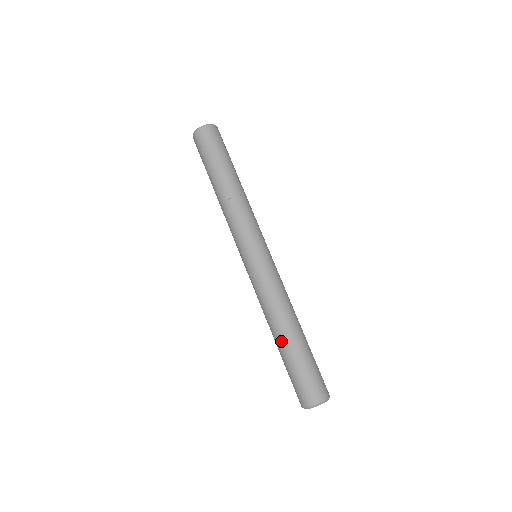
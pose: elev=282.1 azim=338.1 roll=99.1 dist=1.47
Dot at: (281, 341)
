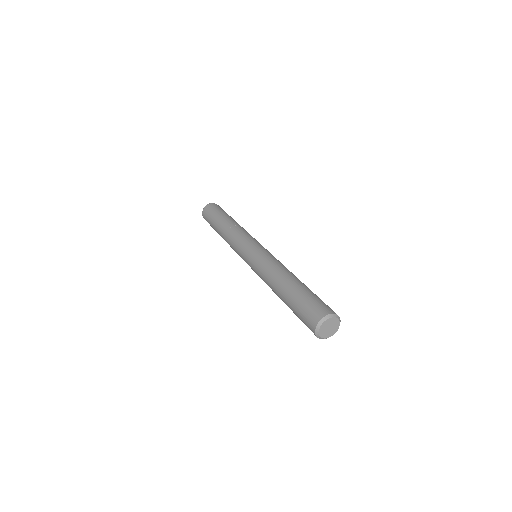
Dot at: (282, 292)
